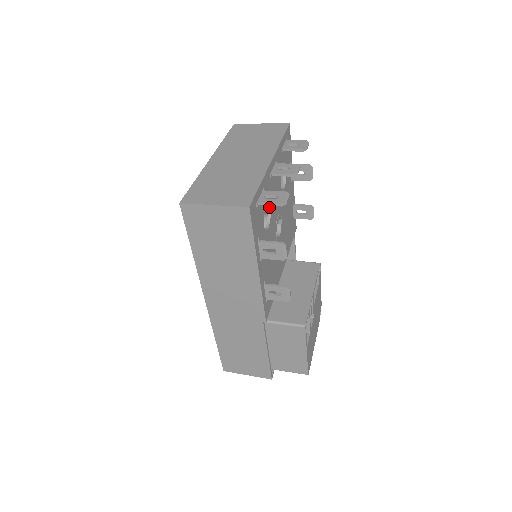
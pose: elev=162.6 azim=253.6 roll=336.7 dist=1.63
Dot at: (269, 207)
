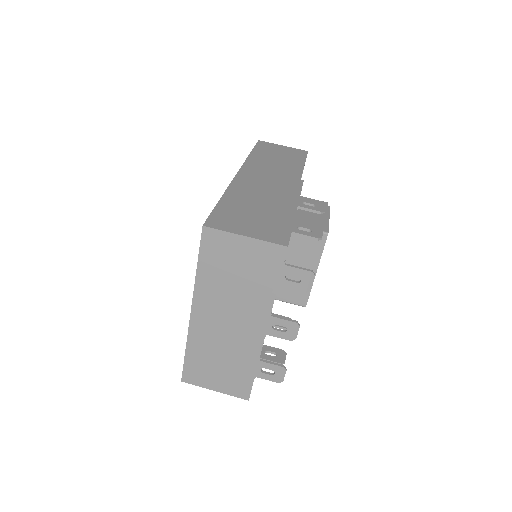
Dot at: occluded
